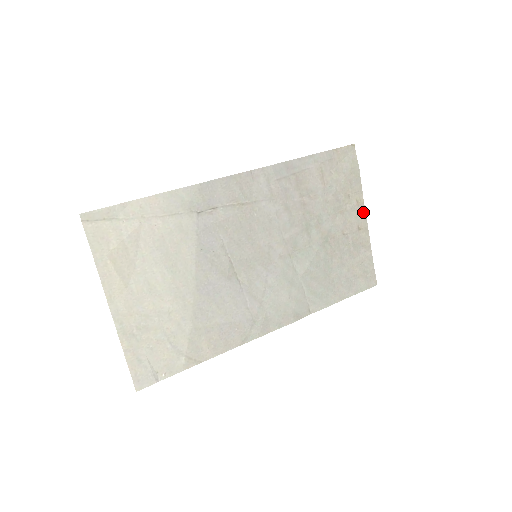
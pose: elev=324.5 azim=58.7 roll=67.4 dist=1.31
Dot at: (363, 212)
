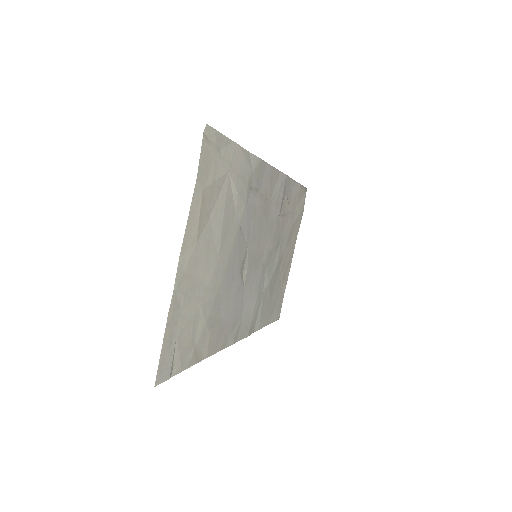
Dot at: occluded
